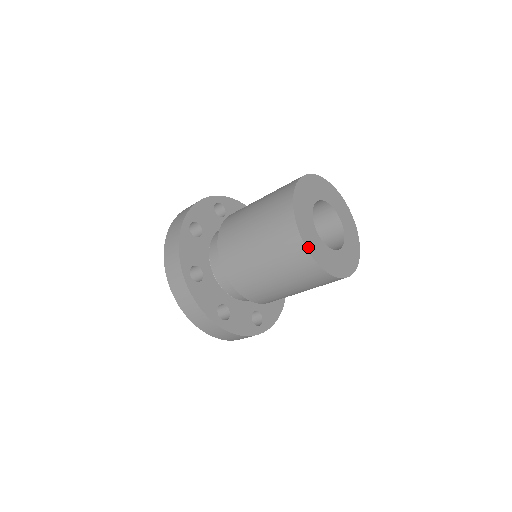
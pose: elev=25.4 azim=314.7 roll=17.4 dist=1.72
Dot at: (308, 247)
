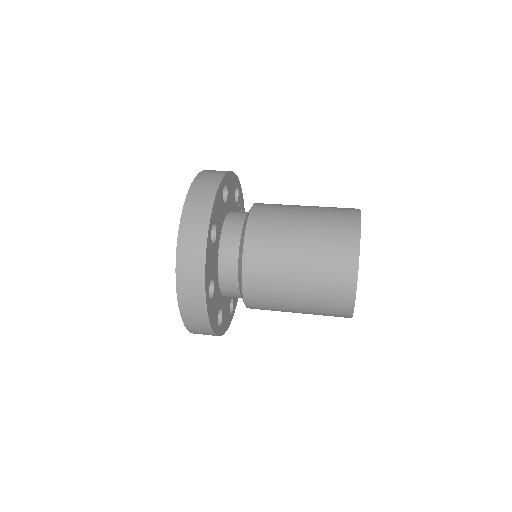
Dot at: occluded
